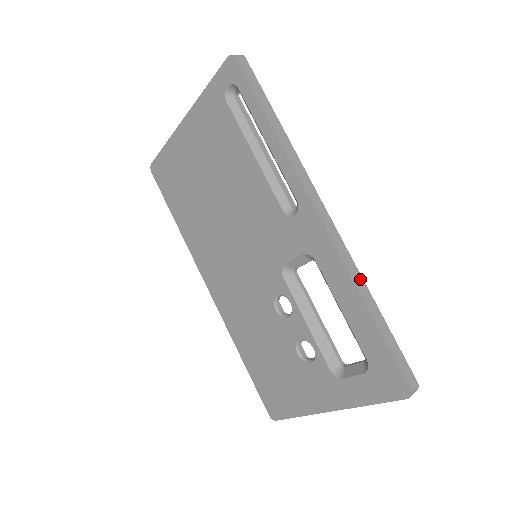
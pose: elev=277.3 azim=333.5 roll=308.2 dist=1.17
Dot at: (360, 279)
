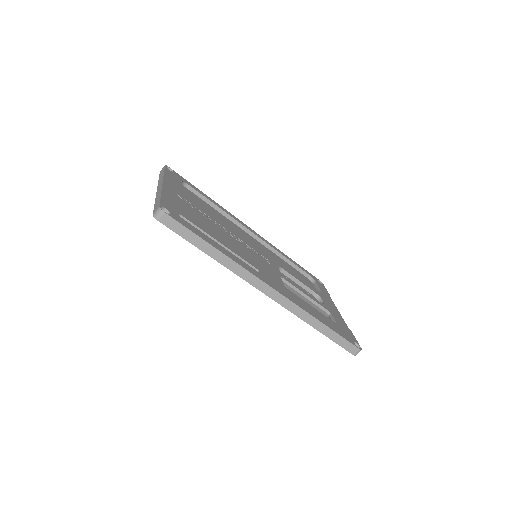
Dot at: (308, 316)
